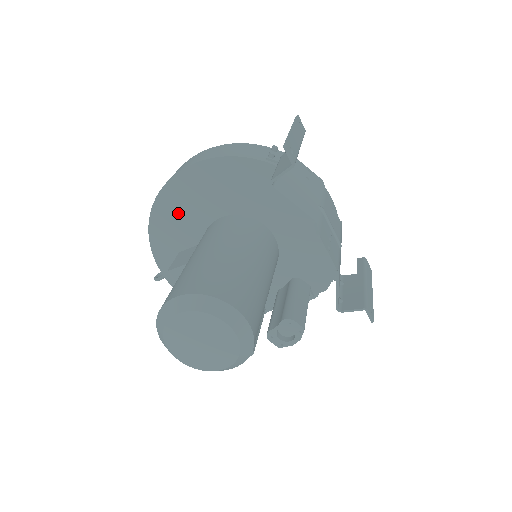
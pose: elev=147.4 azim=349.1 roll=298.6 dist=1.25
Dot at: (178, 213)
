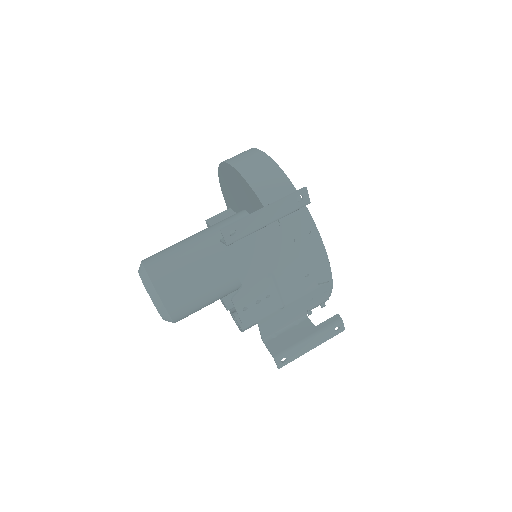
Dot at: (229, 185)
